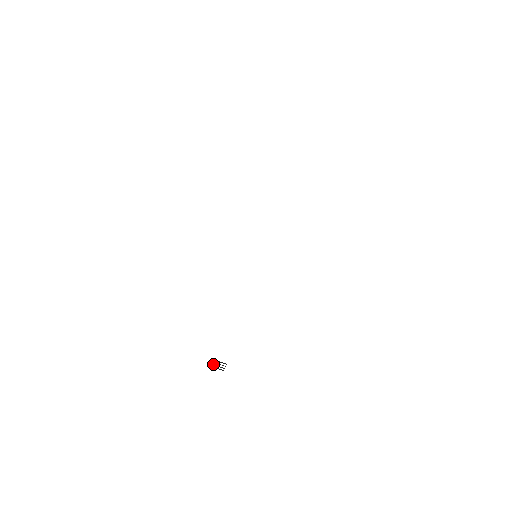
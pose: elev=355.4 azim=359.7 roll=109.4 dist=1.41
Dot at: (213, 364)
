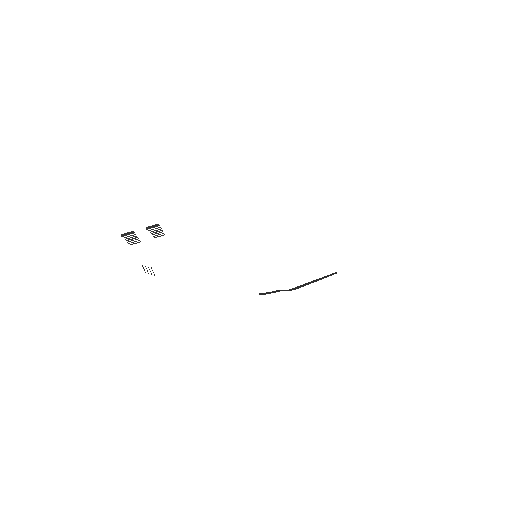
Dot at: occluded
